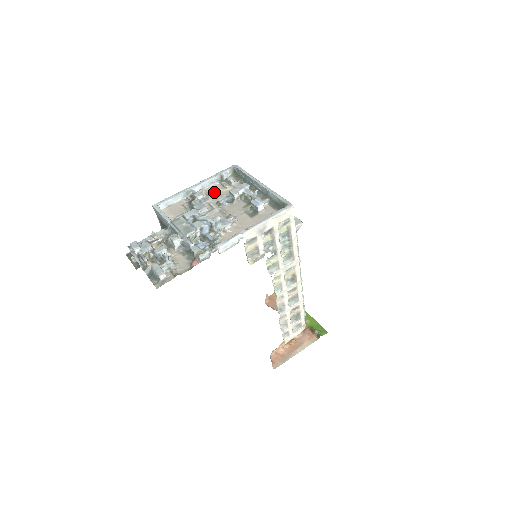
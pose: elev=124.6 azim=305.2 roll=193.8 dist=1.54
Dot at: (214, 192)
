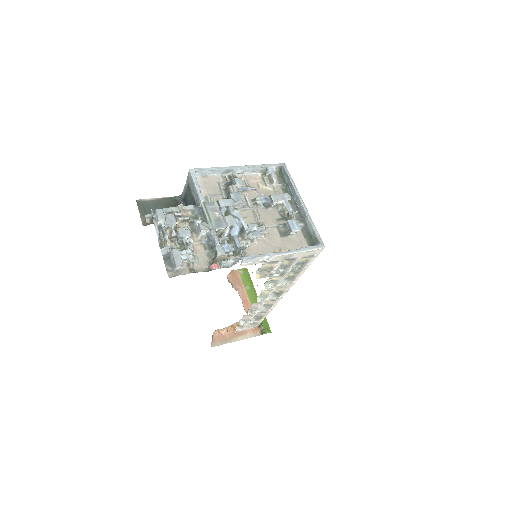
Dot at: (253, 184)
